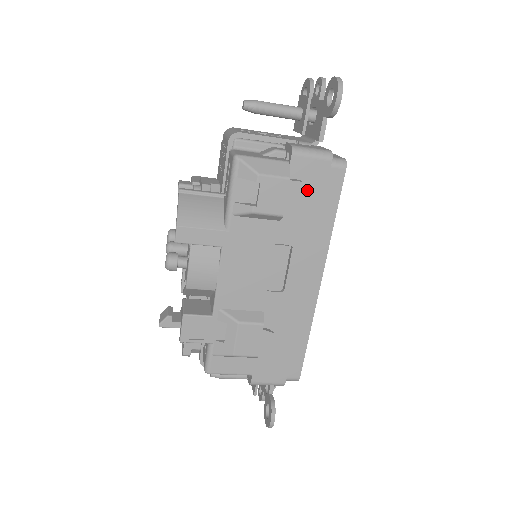
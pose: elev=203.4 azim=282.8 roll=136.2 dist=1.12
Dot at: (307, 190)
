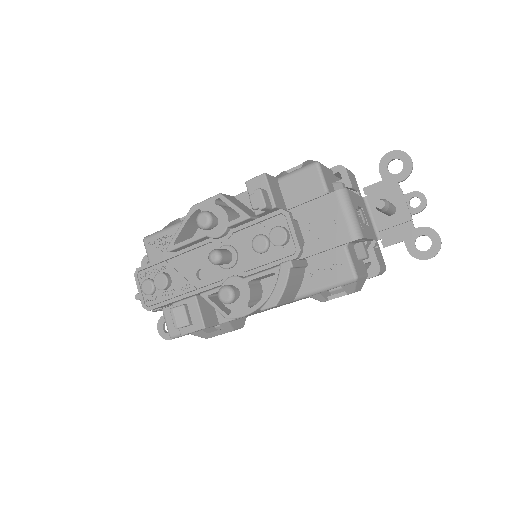
Dot at: occluded
